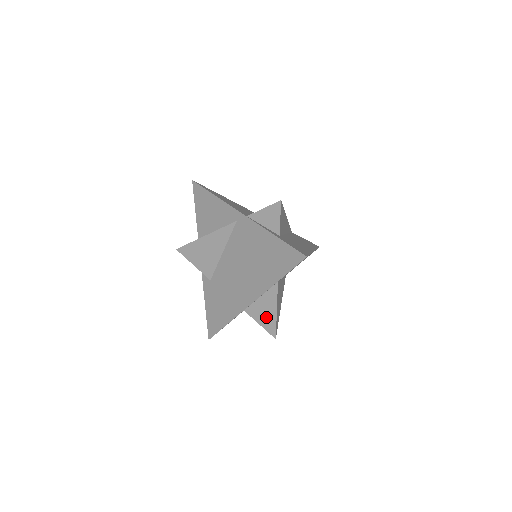
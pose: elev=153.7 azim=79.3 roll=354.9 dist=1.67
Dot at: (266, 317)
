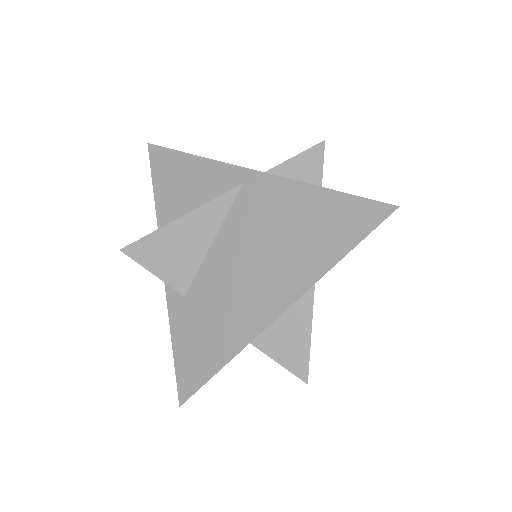
Dot at: (290, 346)
